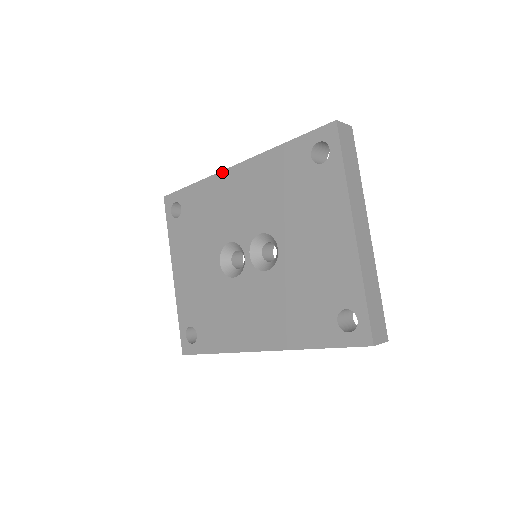
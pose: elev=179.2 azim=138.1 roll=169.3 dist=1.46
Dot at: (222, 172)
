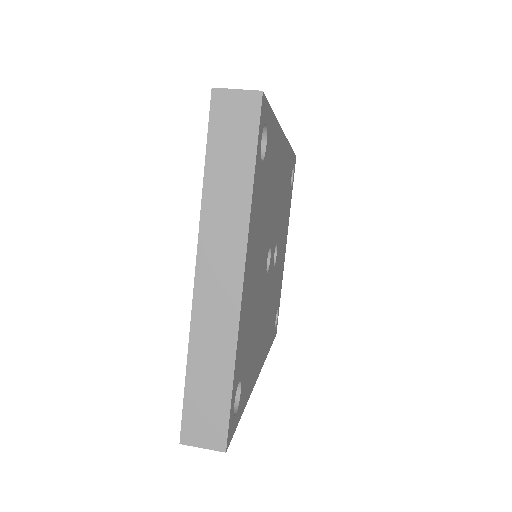
Dot at: occluded
